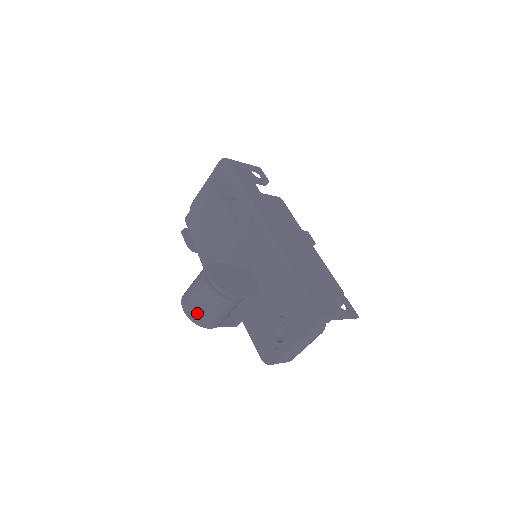
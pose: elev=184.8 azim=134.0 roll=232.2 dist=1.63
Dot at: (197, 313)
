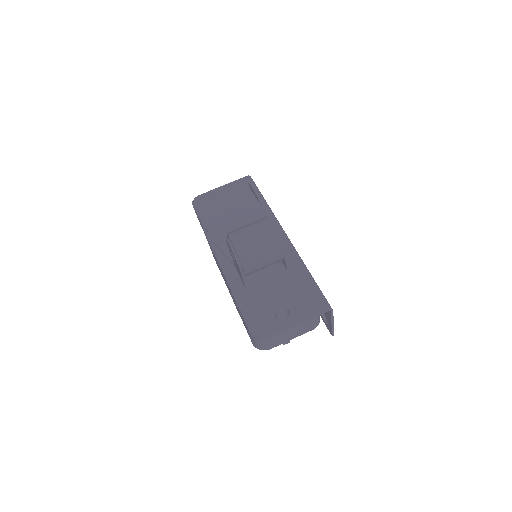
Dot at: (248, 248)
